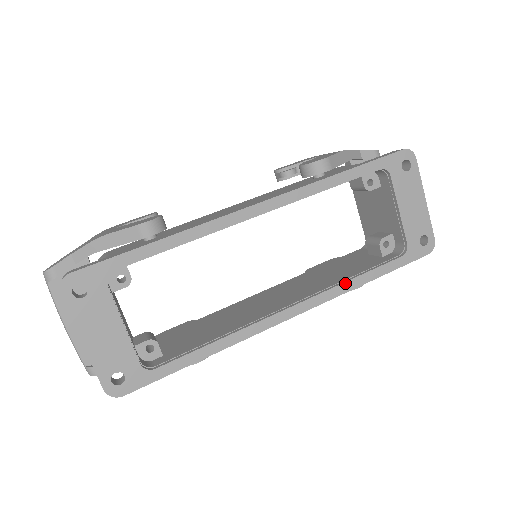
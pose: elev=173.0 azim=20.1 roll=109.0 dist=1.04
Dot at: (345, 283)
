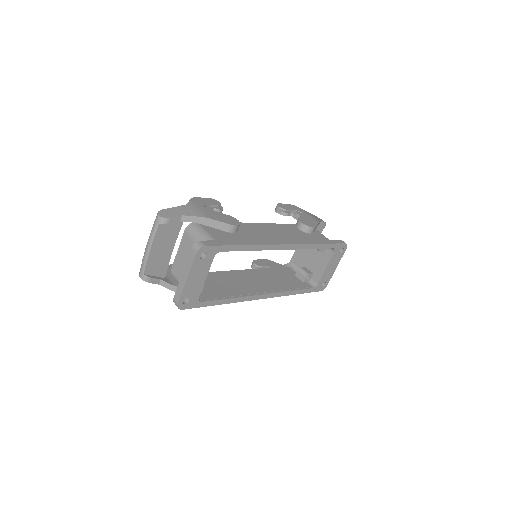
Dot at: (288, 292)
